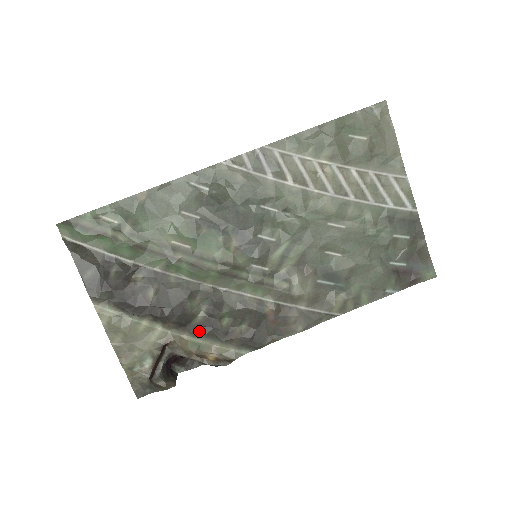
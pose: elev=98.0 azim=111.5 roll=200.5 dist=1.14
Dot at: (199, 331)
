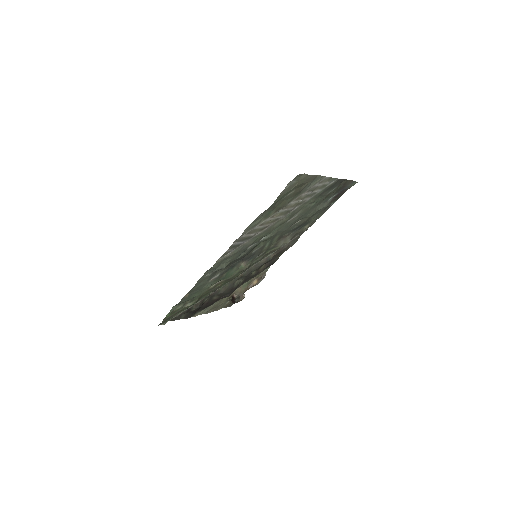
Dot at: occluded
